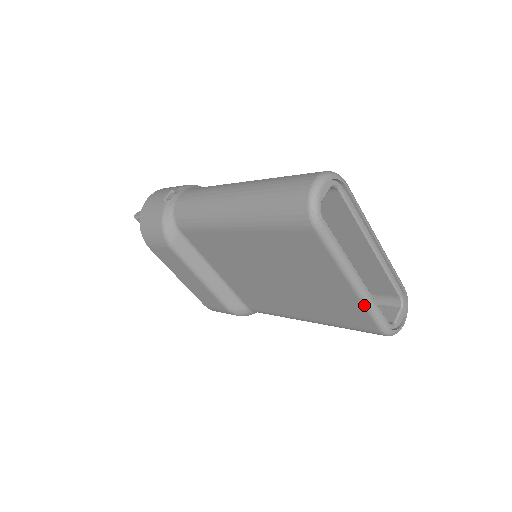
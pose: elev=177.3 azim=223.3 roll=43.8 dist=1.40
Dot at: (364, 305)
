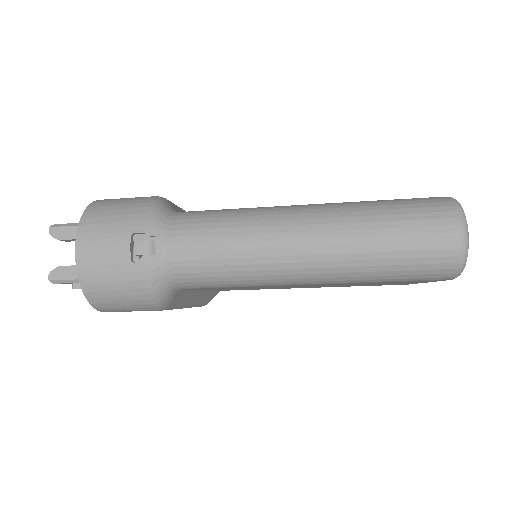
Dot at: occluded
